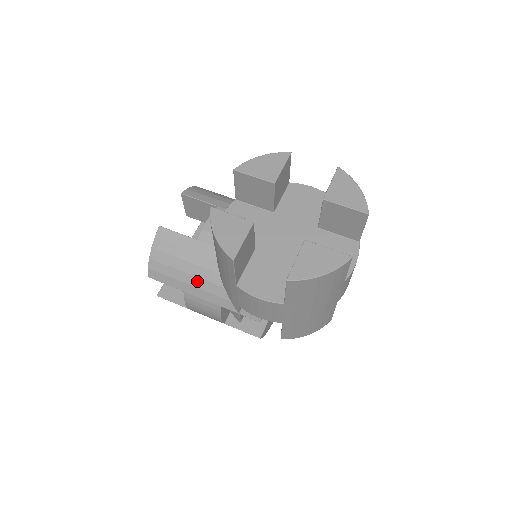
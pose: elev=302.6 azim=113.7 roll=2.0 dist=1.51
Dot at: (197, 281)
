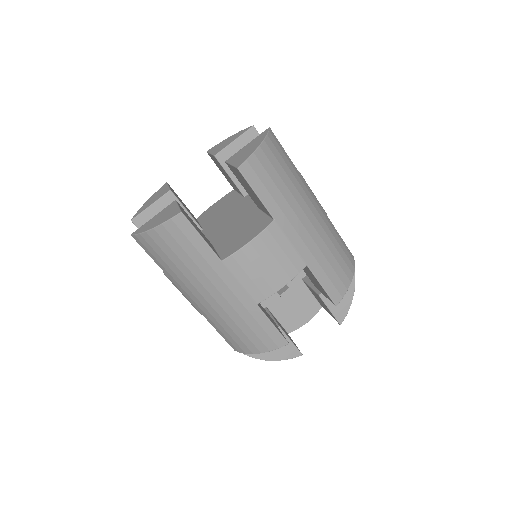
Dot at: occluded
